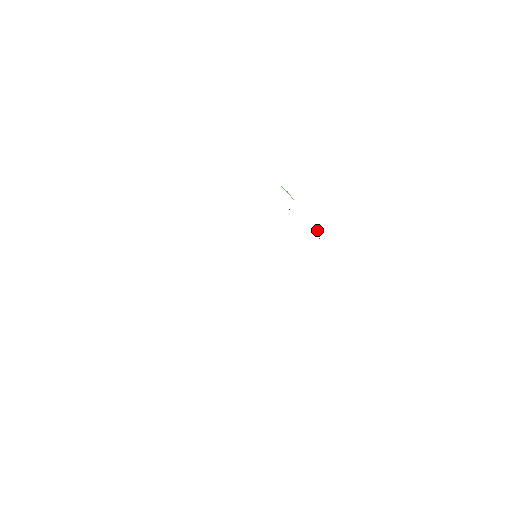
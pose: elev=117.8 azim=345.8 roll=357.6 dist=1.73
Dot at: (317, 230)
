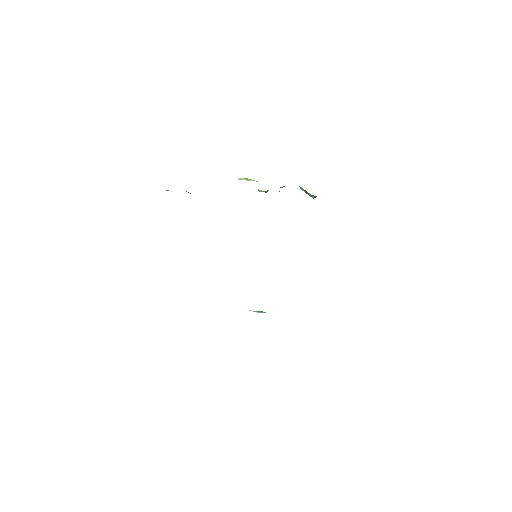
Dot at: (306, 191)
